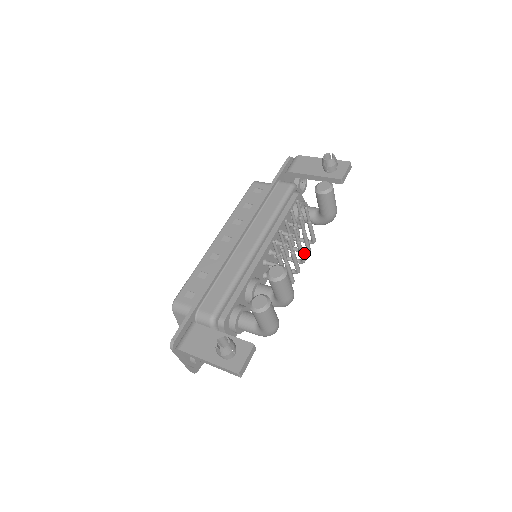
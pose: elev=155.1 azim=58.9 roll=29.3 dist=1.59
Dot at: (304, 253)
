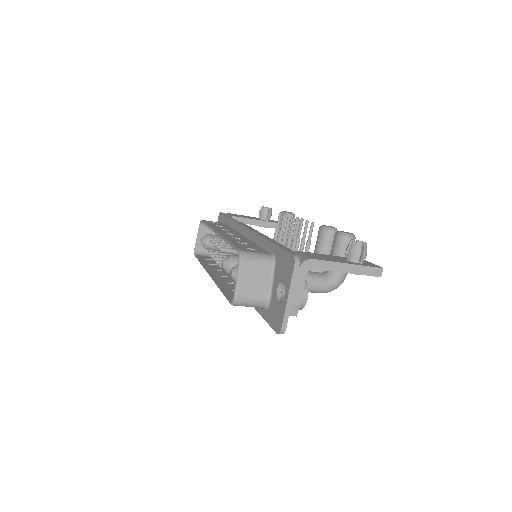
Dot at: occluded
